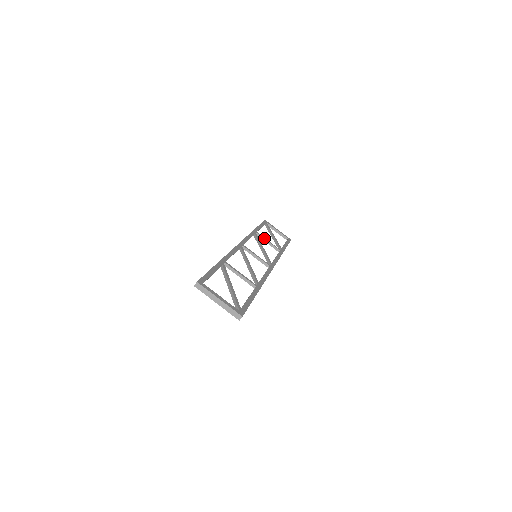
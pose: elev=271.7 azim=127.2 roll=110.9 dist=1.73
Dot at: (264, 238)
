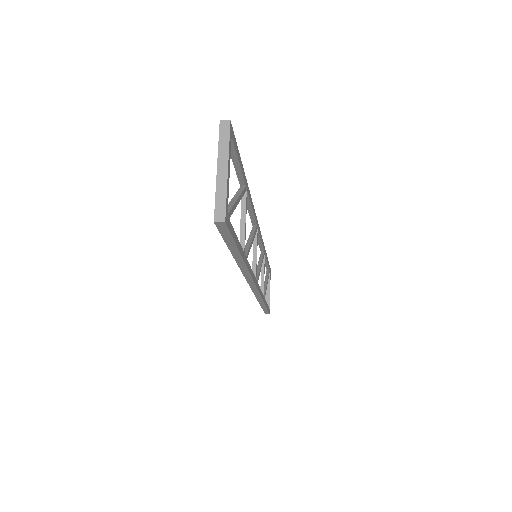
Dot at: occluded
